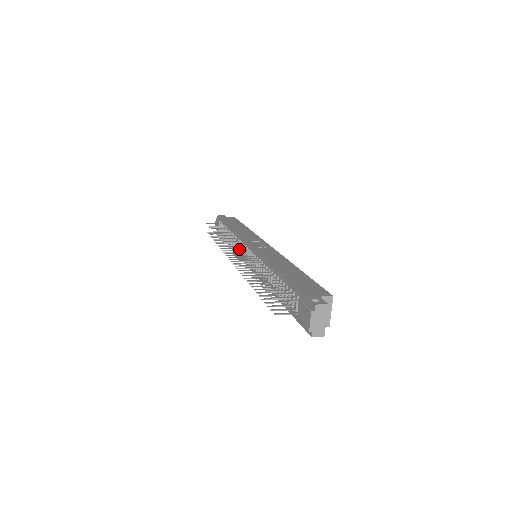
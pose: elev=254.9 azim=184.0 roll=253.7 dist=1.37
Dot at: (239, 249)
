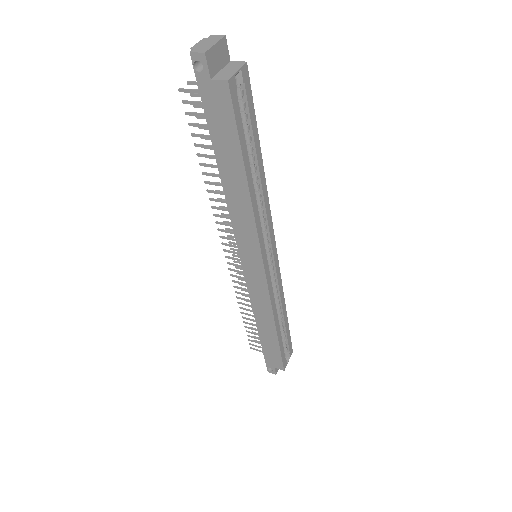
Dot at: occluded
